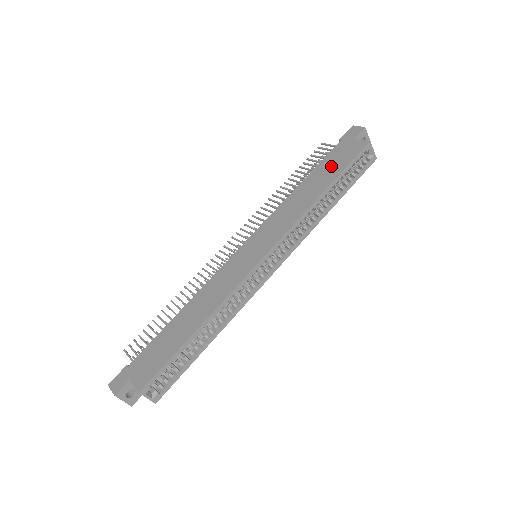
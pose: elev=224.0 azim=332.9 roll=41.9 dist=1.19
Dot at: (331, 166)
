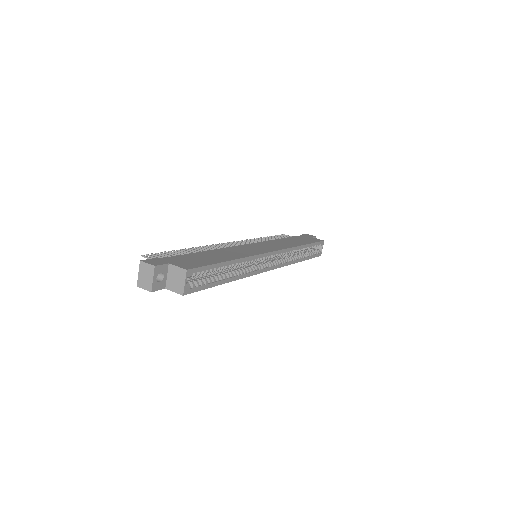
Dot at: (302, 240)
